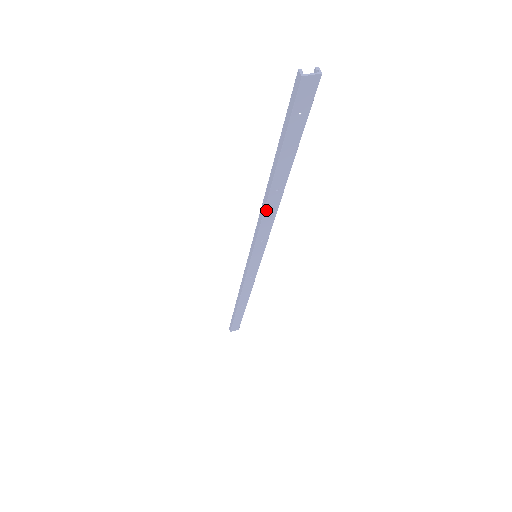
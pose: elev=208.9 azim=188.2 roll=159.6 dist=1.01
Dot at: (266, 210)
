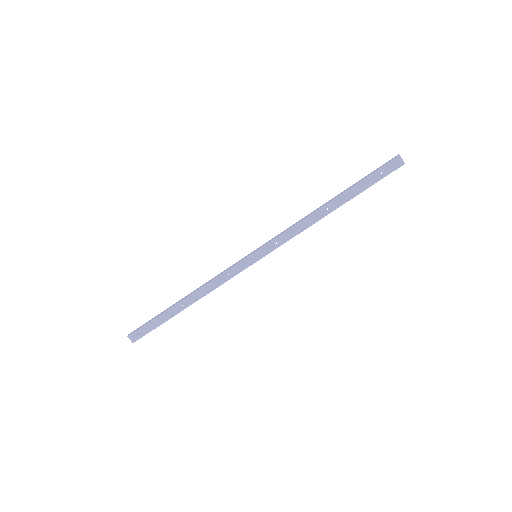
Dot at: (308, 218)
